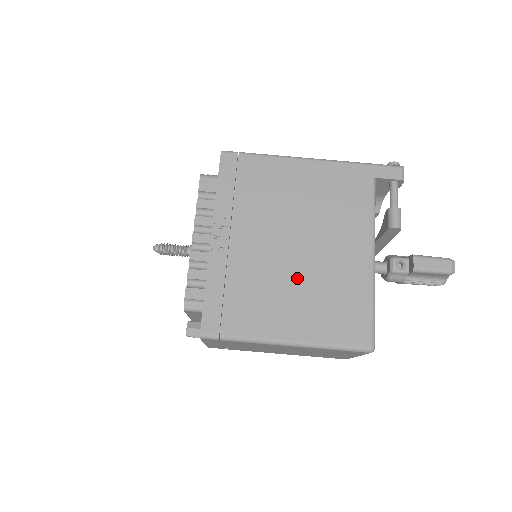
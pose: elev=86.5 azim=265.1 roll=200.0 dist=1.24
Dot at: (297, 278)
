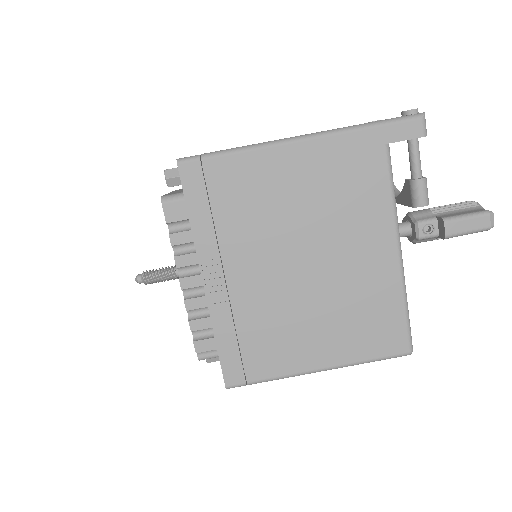
Dot at: (315, 301)
